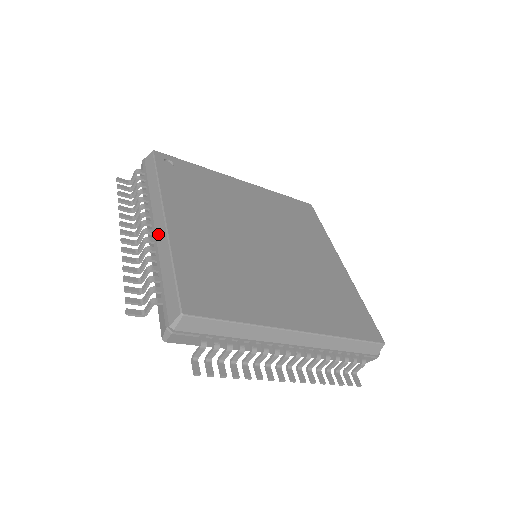
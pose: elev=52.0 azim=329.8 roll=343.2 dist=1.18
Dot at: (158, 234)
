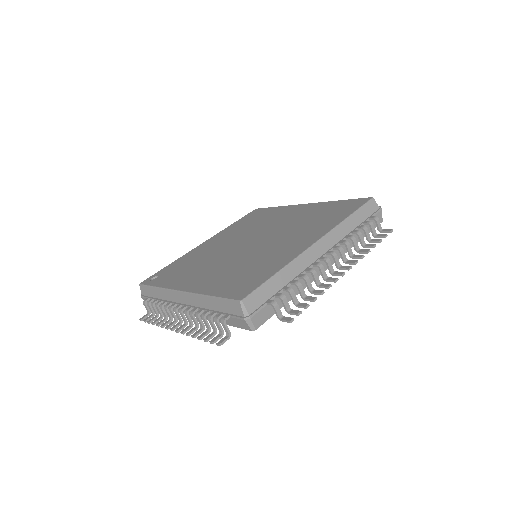
Dot at: (188, 302)
